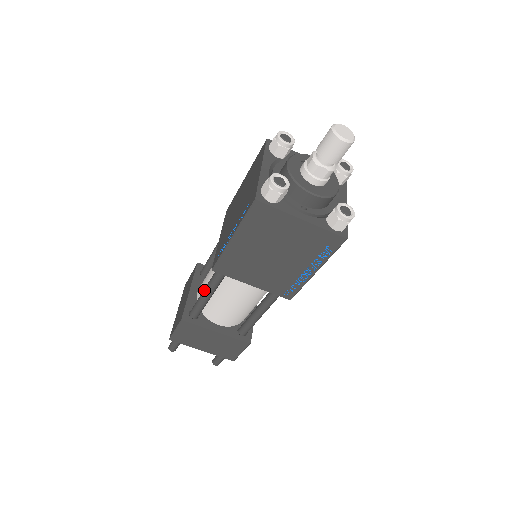
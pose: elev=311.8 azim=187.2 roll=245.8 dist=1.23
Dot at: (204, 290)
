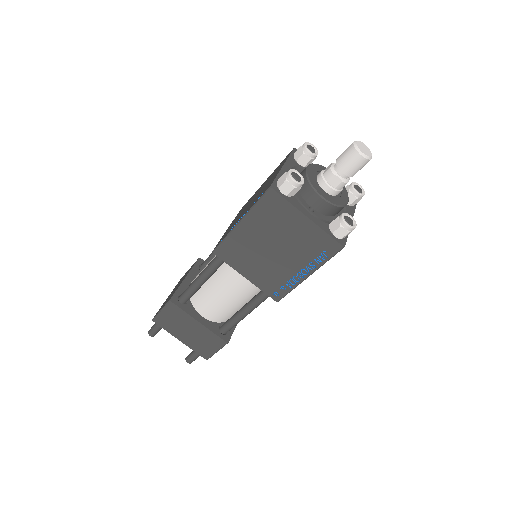
Dot at: (199, 275)
